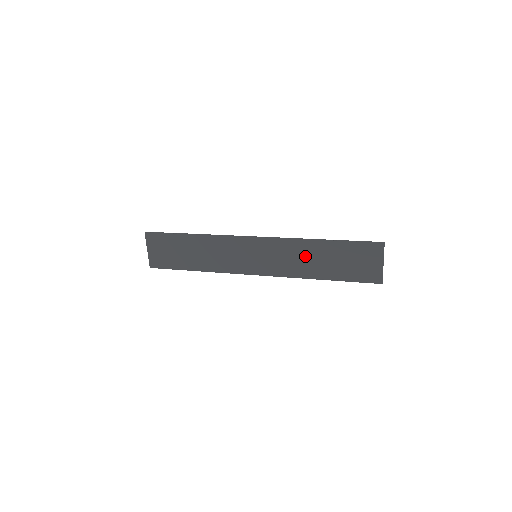
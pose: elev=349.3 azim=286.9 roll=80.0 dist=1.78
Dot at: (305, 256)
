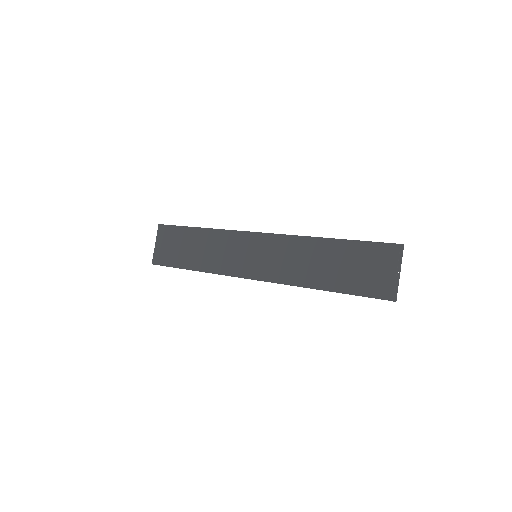
Dot at: (308, 259)
